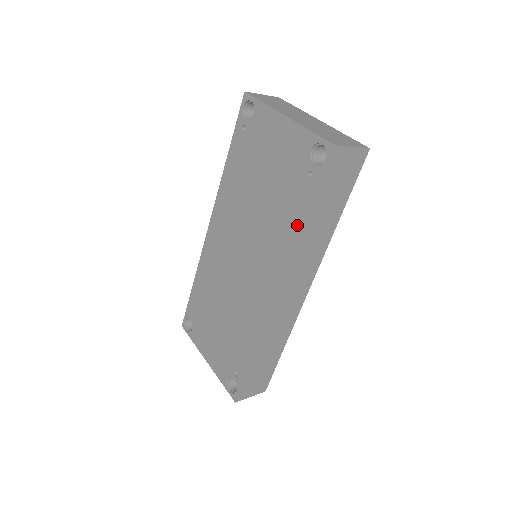
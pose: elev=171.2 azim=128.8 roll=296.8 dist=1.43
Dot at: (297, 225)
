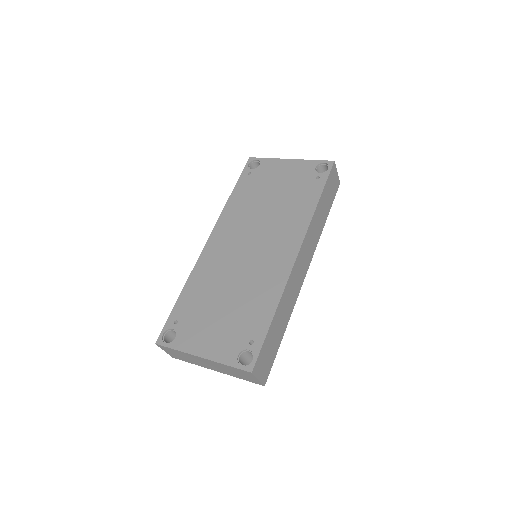
Dot at: (311, 205)
